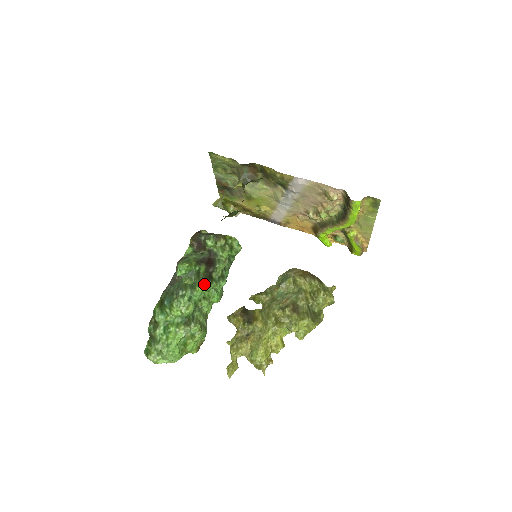
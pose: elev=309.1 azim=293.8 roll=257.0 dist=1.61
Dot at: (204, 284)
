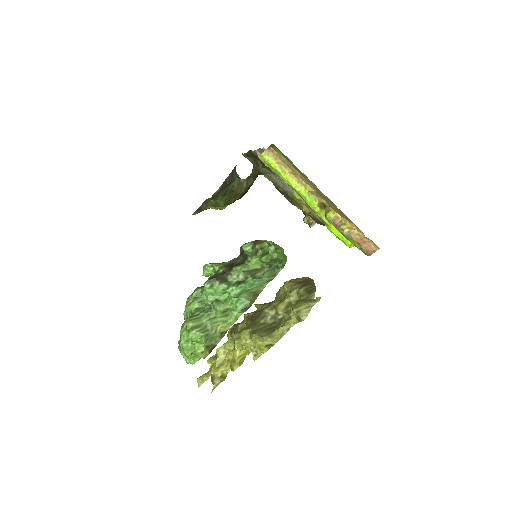
Dot at: (208, 282)
